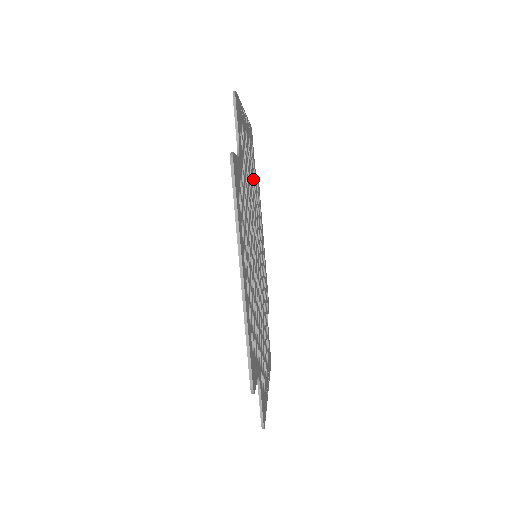
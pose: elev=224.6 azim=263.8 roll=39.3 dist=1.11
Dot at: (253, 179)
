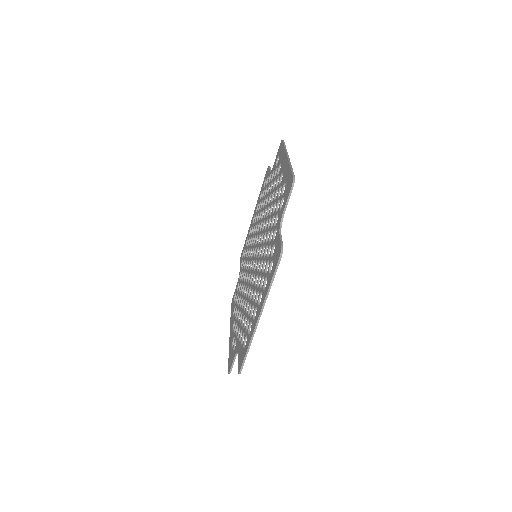
Dot at: (271, 188)
